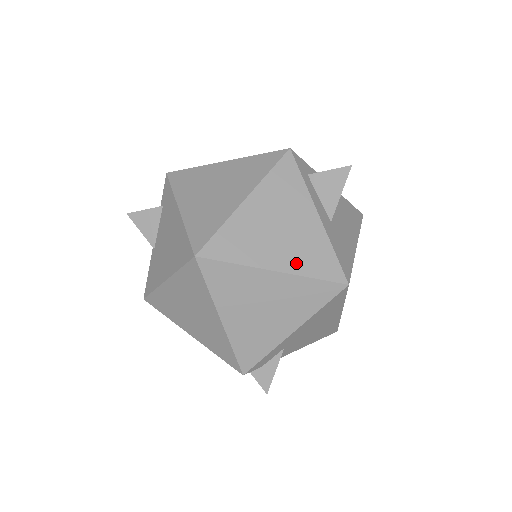
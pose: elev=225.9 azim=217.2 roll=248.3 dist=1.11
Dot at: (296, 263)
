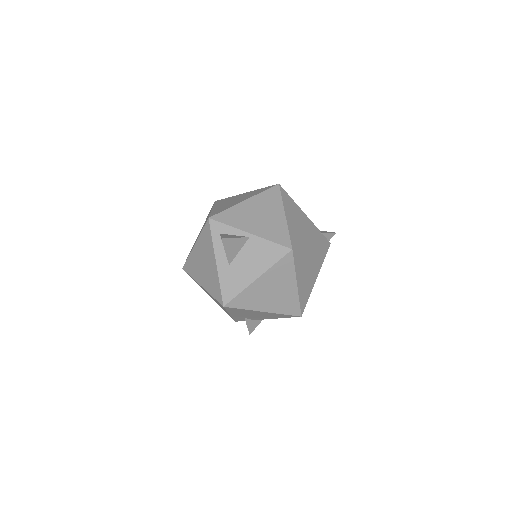
Dot at: (208, 286)
